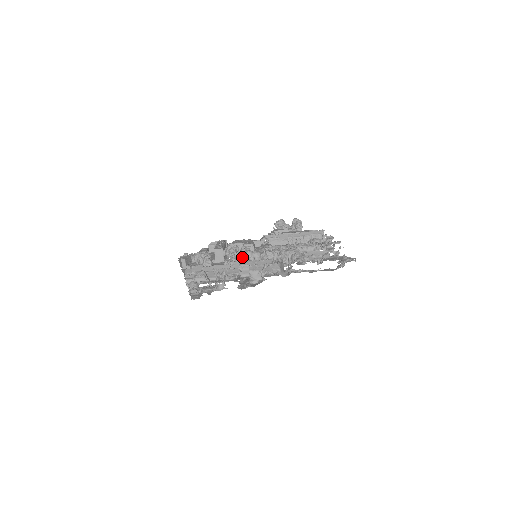
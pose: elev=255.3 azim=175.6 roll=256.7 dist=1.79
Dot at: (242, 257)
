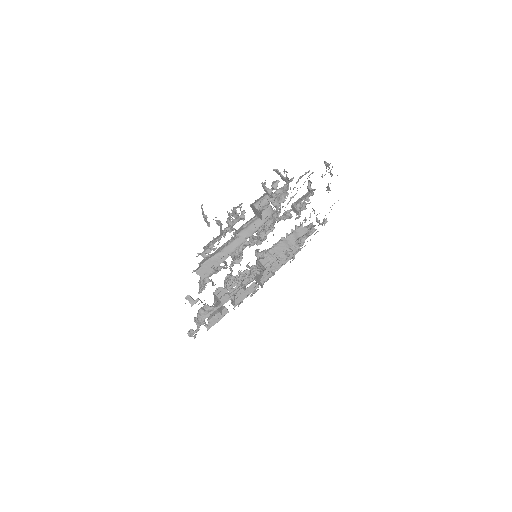
Dot at: occluded
